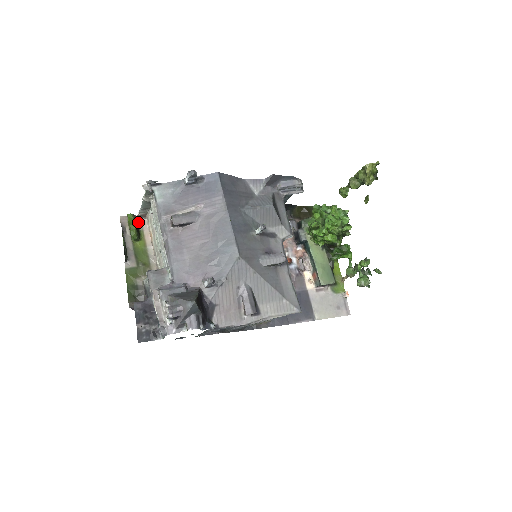
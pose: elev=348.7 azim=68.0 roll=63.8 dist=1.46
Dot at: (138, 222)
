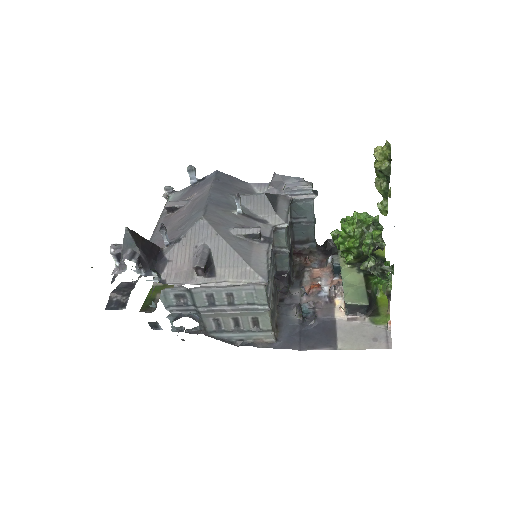
Dot at: occluded
